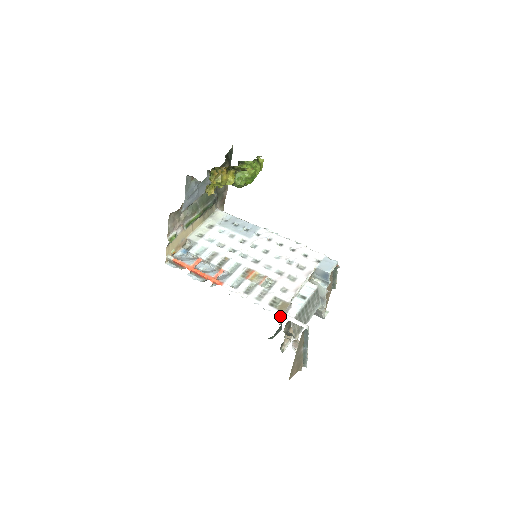
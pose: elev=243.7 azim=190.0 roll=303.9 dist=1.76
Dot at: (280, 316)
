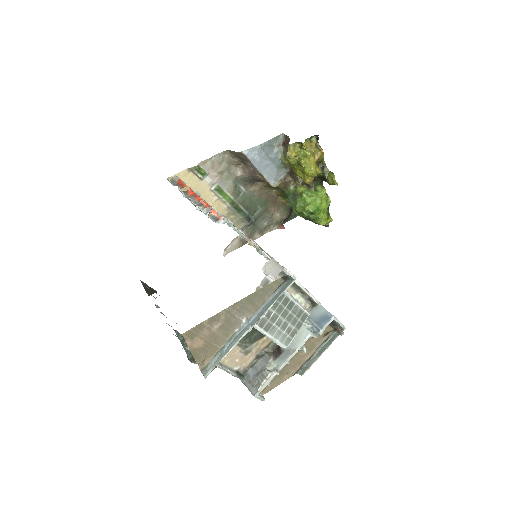
Dot at: occluded
